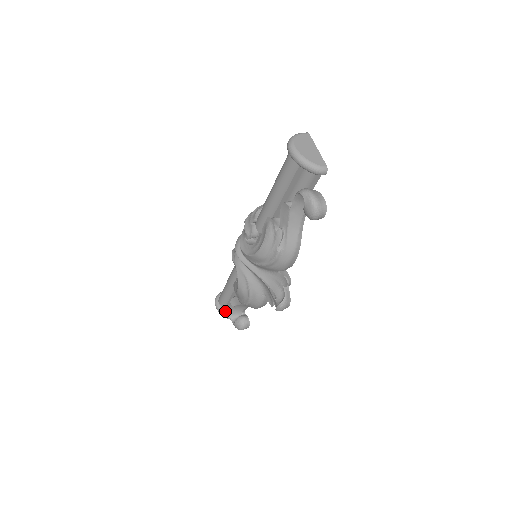
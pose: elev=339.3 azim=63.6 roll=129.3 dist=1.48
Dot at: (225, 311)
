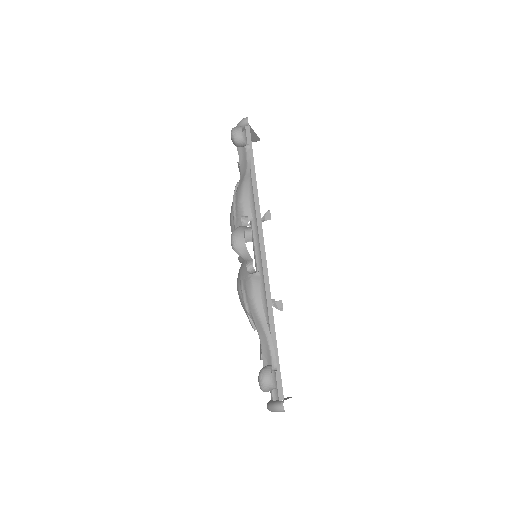
Dot at: (272, 401)
